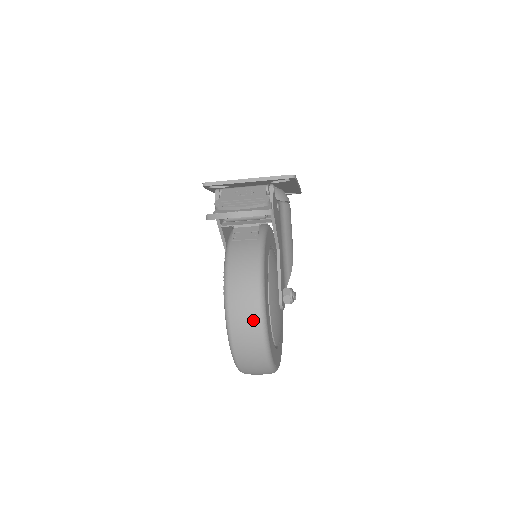
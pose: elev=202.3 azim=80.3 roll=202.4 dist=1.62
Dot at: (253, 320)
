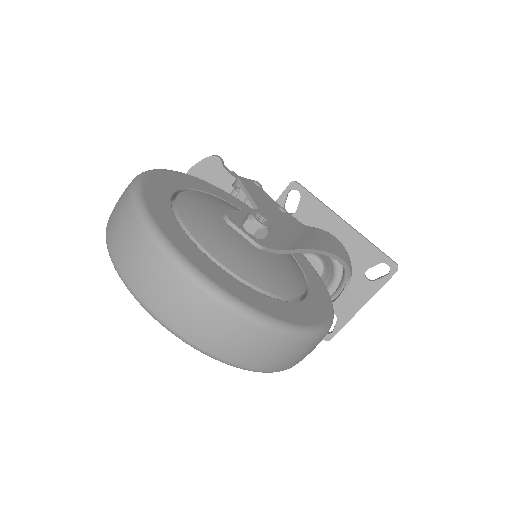
Dot at: occluded
